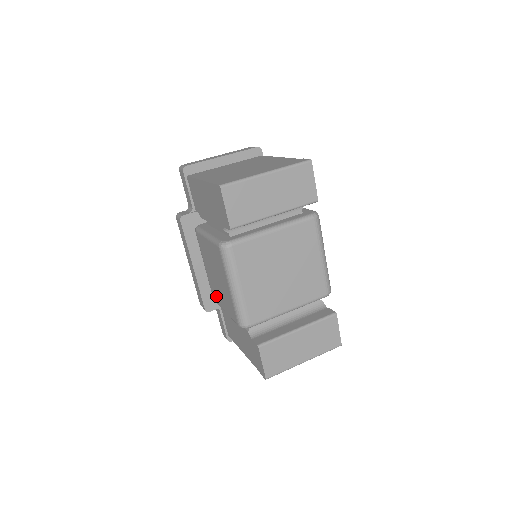
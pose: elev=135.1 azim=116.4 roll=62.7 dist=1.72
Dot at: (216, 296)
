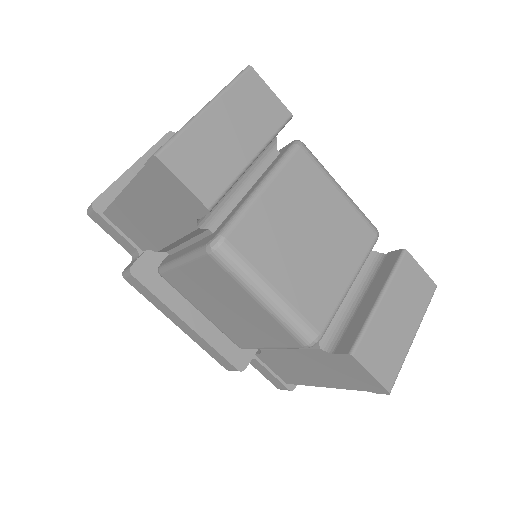
Dot at: (242, 339)
